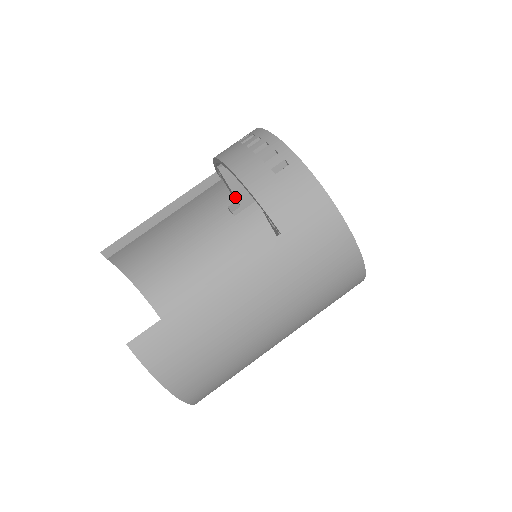
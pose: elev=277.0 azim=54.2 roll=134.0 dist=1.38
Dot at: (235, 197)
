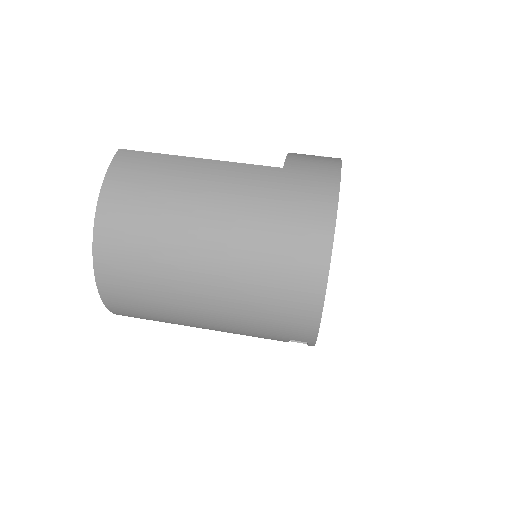
Dot at: occluded
